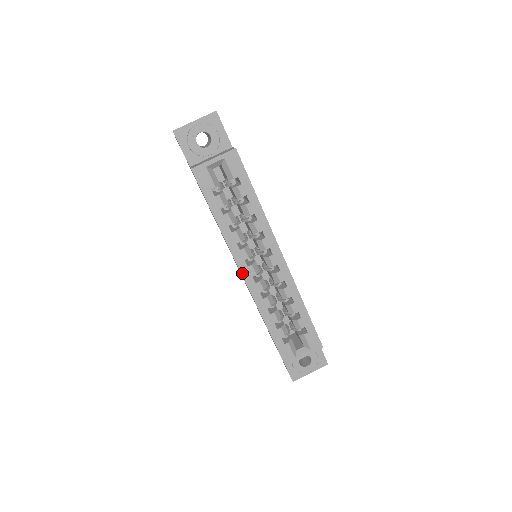
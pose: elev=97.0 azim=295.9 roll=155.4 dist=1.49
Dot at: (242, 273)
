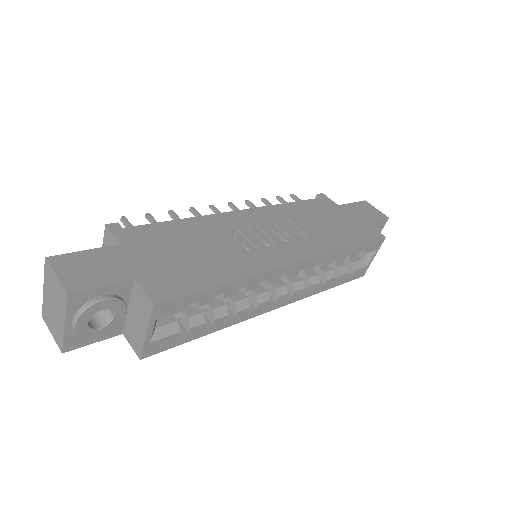
Dot at: occluded
